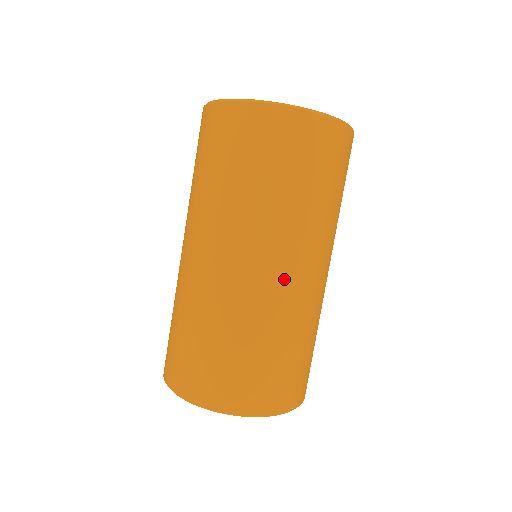
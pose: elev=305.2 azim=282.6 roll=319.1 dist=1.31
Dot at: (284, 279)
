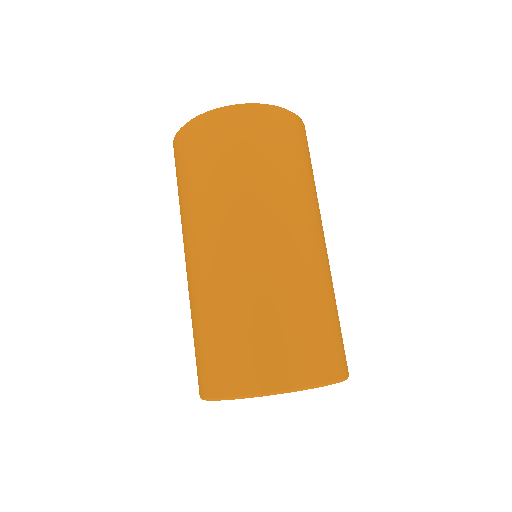
Dot at: (314, 245)
